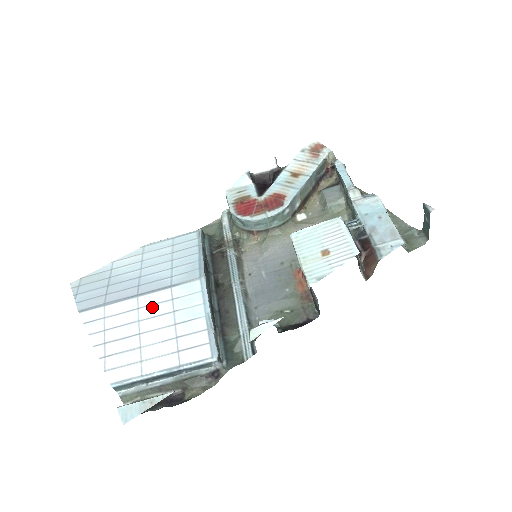
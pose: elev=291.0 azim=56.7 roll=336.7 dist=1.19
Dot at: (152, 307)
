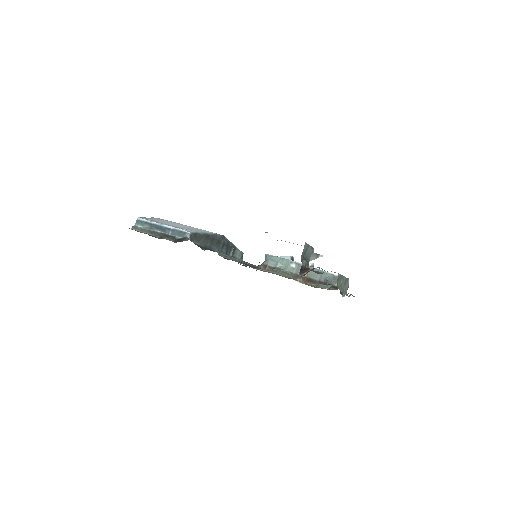
Dot at: (188, 226)
